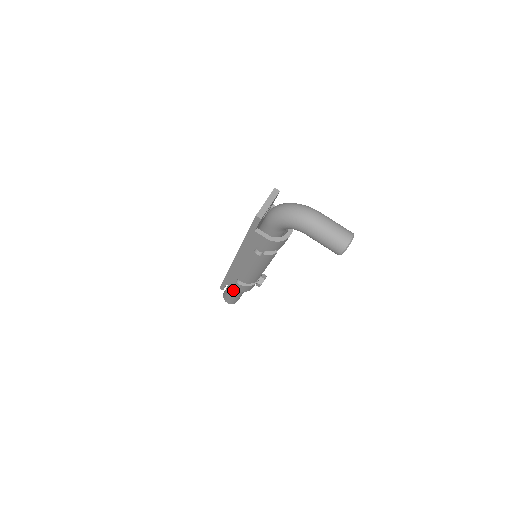
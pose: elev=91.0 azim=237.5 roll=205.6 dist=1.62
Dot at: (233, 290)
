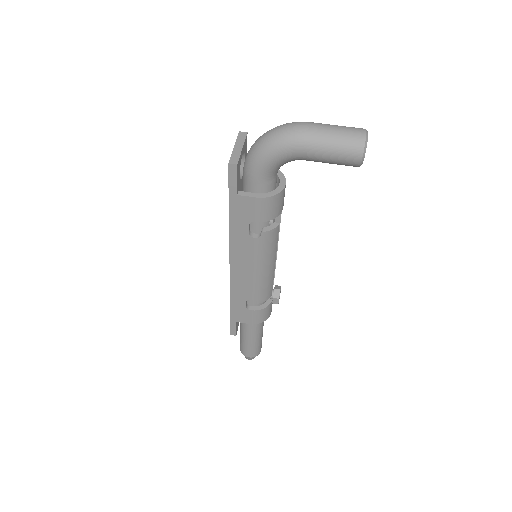
Dot at: (248, 330)
